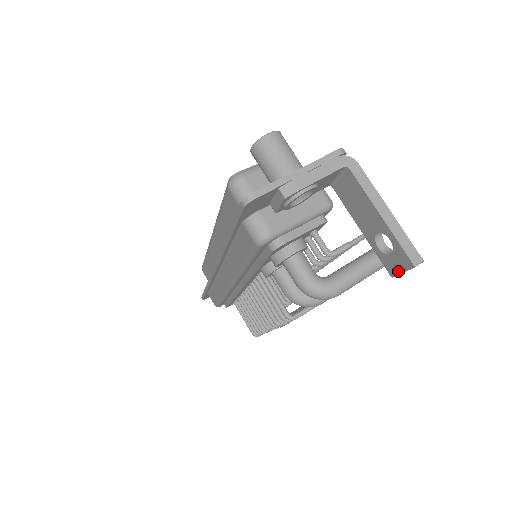
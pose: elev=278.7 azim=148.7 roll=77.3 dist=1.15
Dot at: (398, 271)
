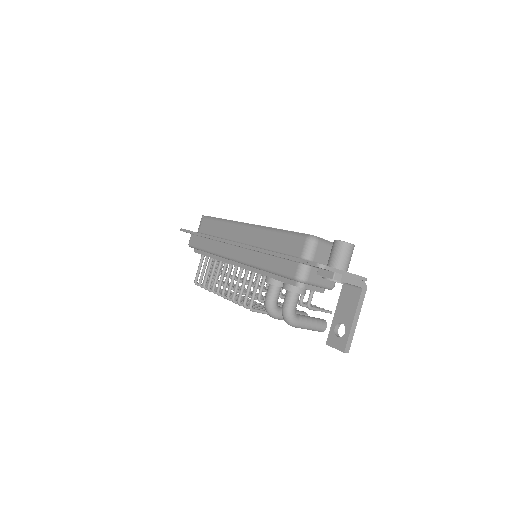
Dot at: (333, 345)
